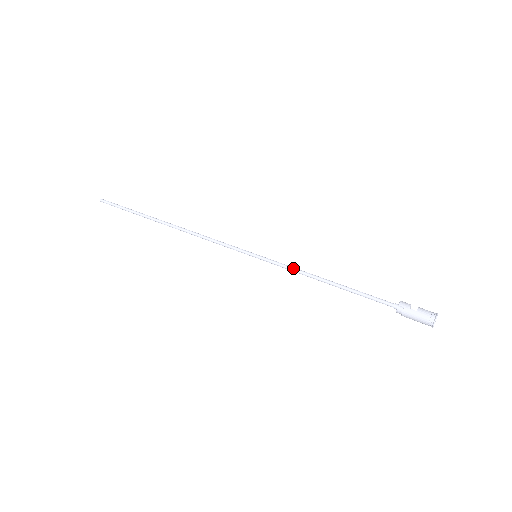
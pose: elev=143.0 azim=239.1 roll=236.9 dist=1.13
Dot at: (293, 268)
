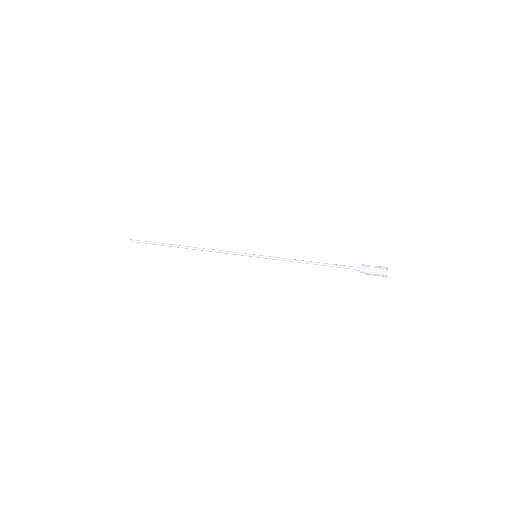
Dot at: (284, 259)
